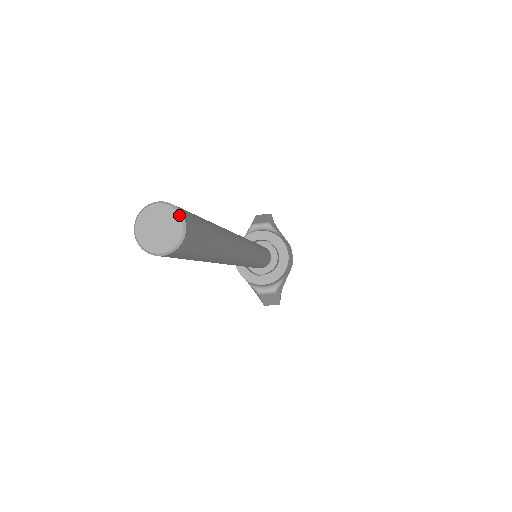
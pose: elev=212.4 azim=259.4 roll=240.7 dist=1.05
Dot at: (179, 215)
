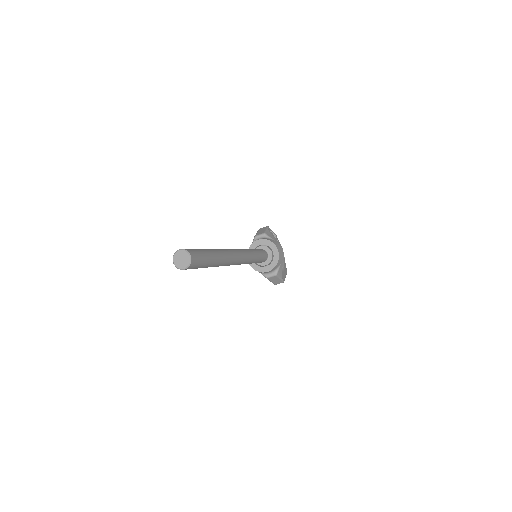
Dot at: (188, 253)
